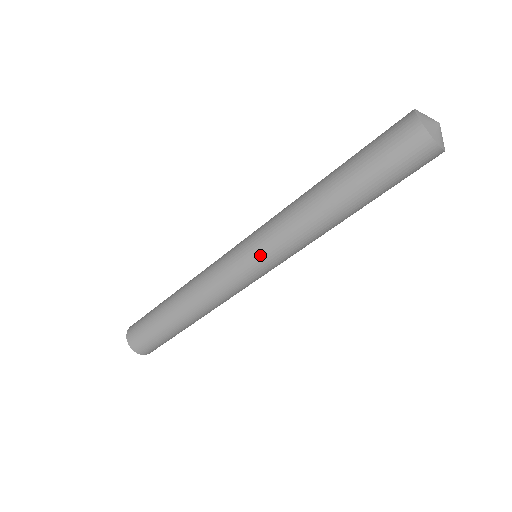
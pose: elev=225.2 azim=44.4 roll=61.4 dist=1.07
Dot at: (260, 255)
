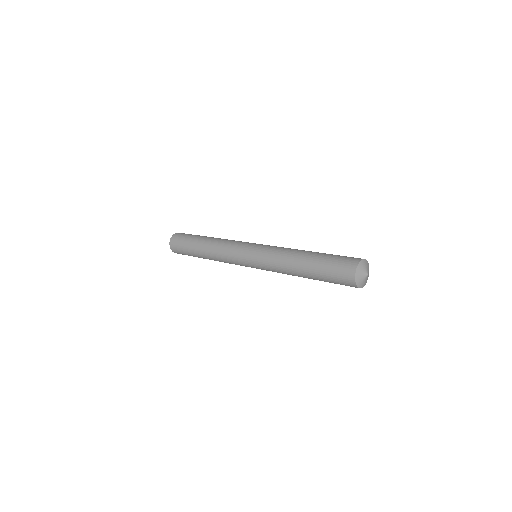
Dot at: (257, 267)
